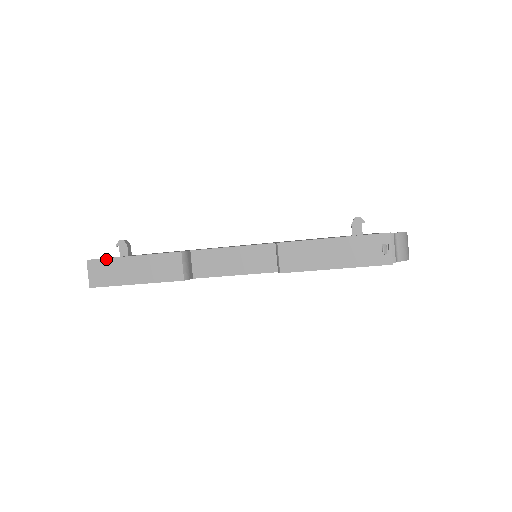
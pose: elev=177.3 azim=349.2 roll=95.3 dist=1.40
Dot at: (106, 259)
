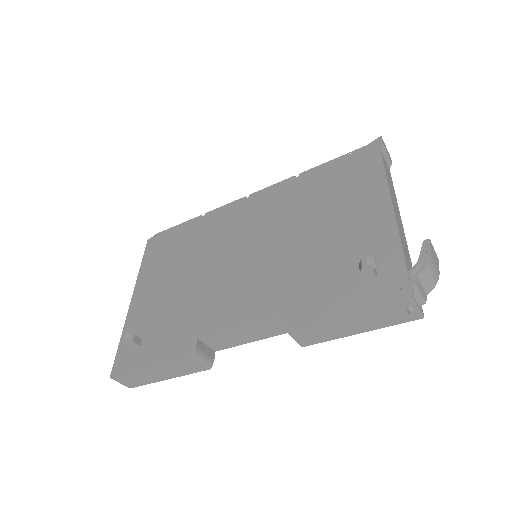
Dot at: (126, 374)
